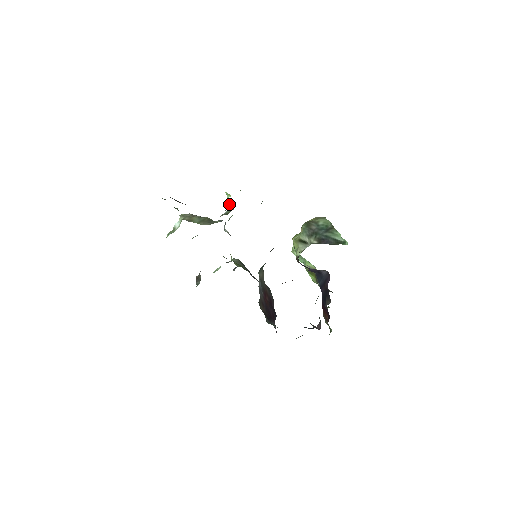
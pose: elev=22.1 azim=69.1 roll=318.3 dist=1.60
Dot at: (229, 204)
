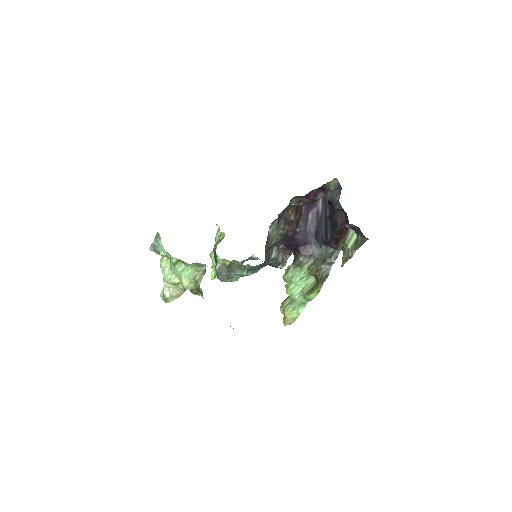
Dot at: (218, 242)
